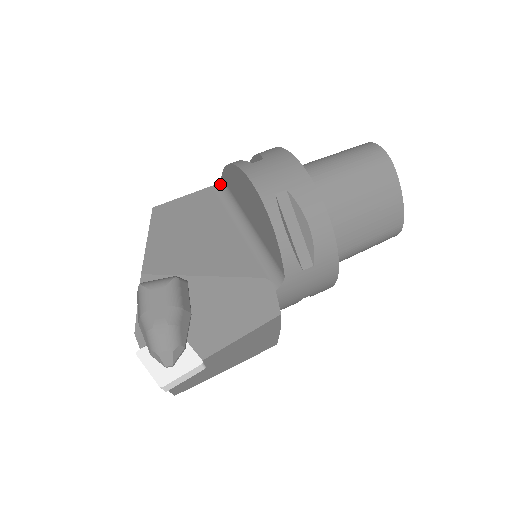
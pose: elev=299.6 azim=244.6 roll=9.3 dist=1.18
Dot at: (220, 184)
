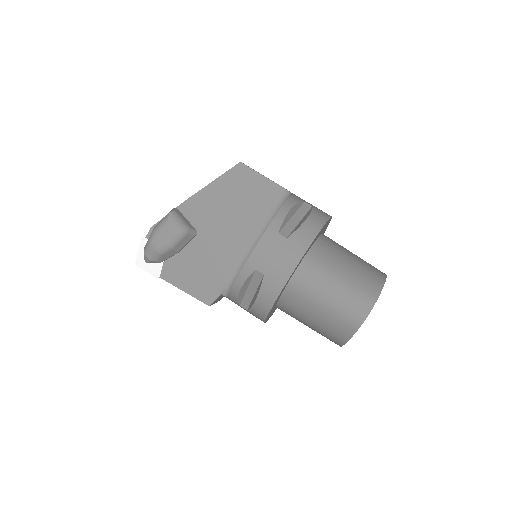
Dot at: (288, 196)
